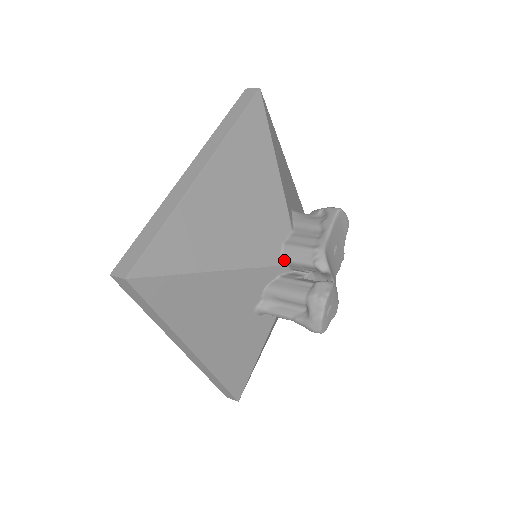
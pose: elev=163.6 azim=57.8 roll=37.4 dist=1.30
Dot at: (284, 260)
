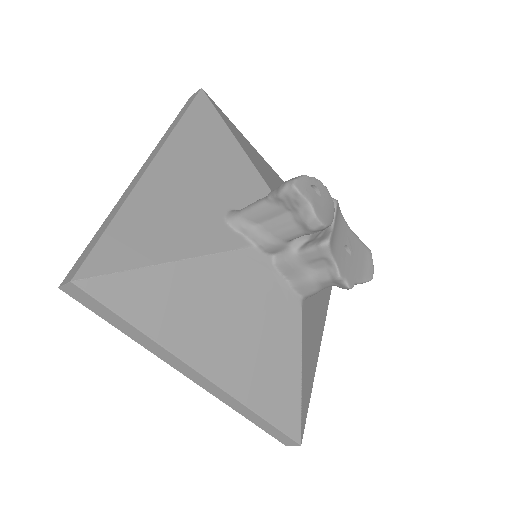
Dot at: occluded
